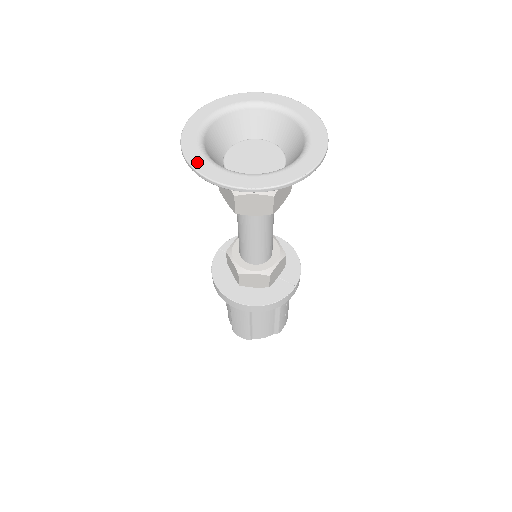
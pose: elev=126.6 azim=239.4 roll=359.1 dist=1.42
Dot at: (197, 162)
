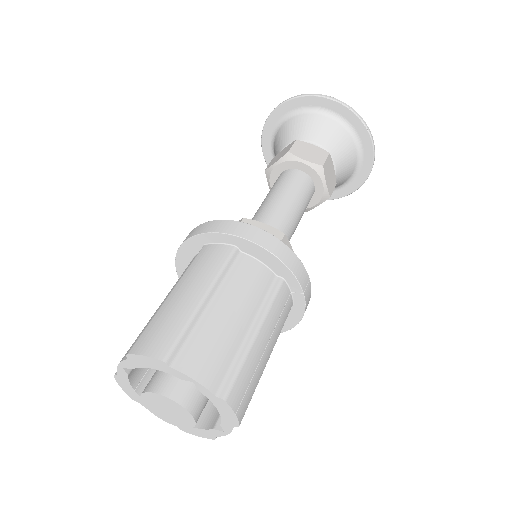
Dot at: (285, 107)
